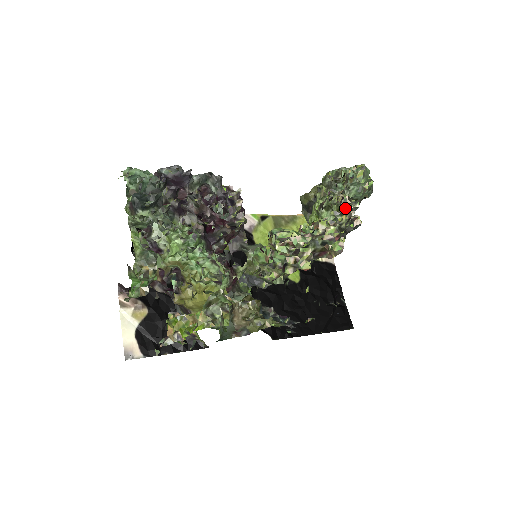
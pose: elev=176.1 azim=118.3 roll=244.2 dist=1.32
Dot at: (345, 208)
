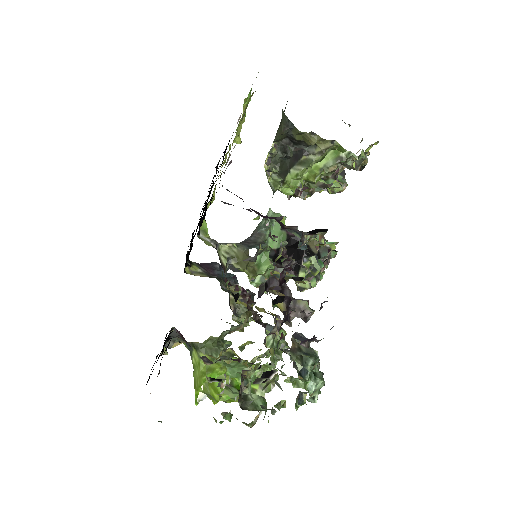
Dot at: occluded
